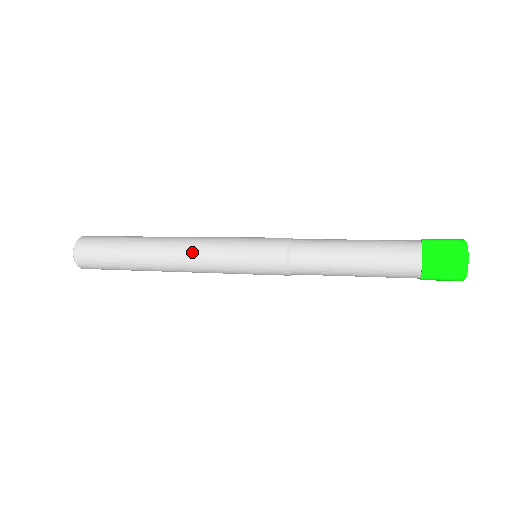
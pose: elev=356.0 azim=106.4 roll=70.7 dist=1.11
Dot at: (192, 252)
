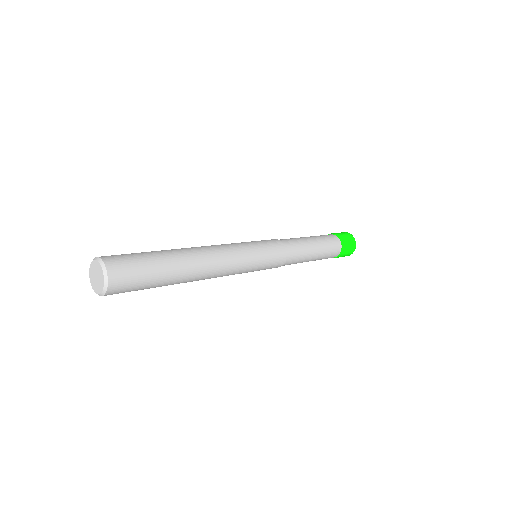
Dot at: (223, 248)
